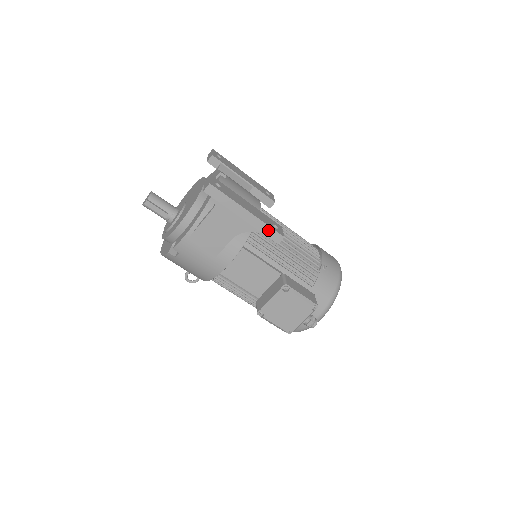
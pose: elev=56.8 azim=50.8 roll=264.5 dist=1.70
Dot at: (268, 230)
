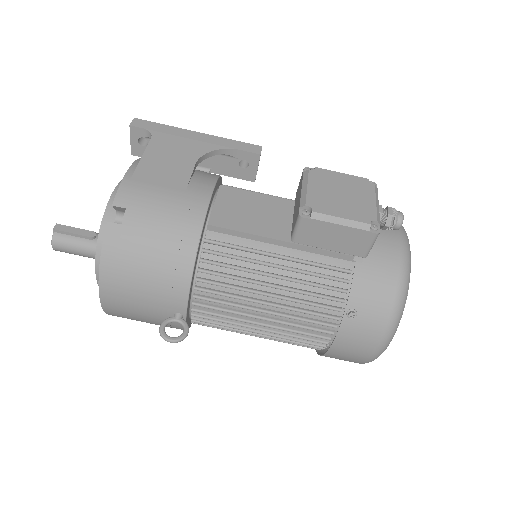
Dot at: (236, 144)
